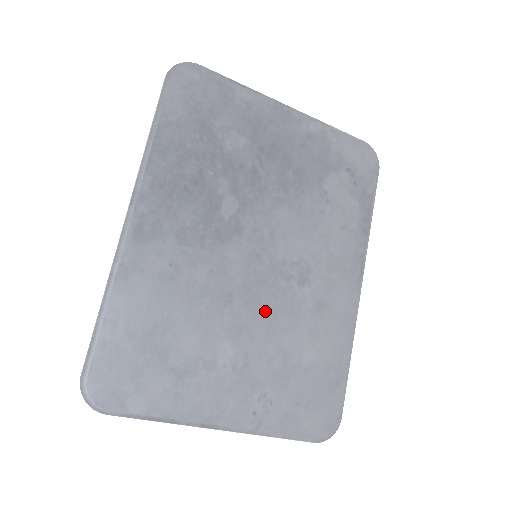
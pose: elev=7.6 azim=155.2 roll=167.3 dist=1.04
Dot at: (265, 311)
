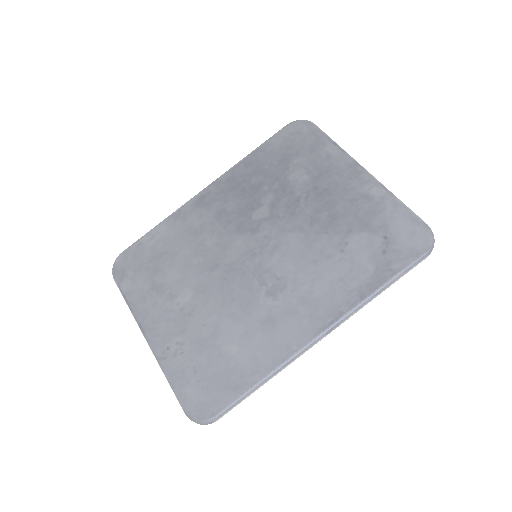
Dot at: (228, 292)
